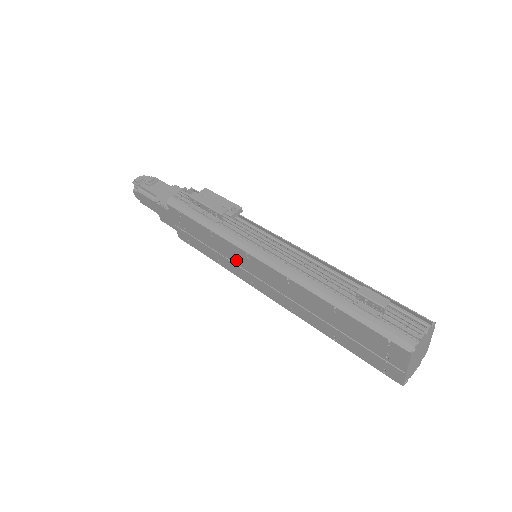
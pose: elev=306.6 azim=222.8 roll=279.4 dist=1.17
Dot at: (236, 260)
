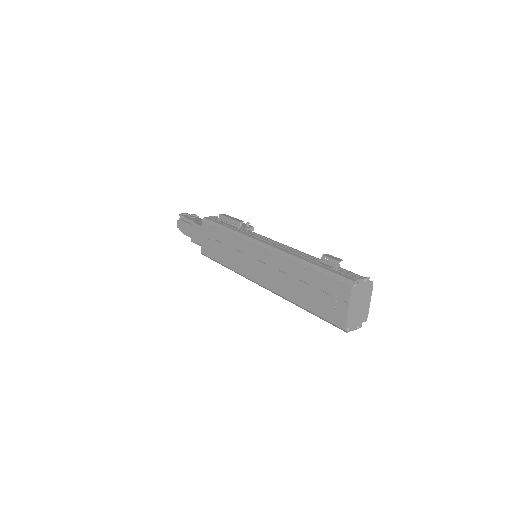
Dot at: (241, 255)
